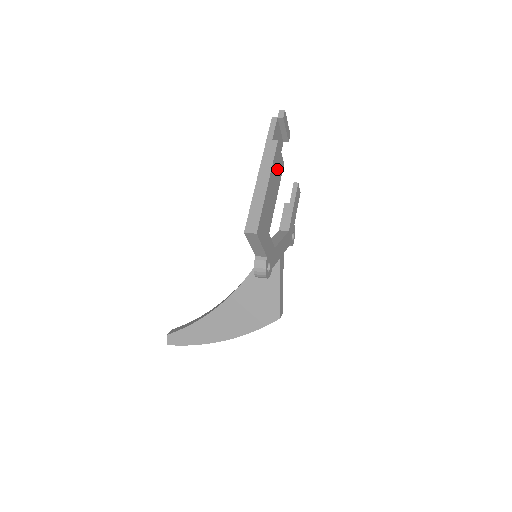
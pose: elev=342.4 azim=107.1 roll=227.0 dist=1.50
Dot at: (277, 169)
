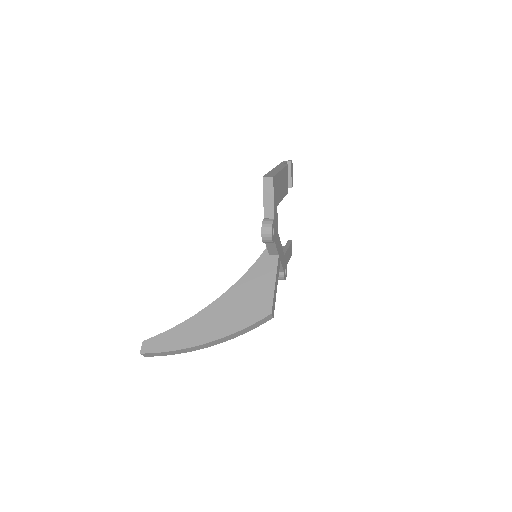
Dot at: (285, 181)
